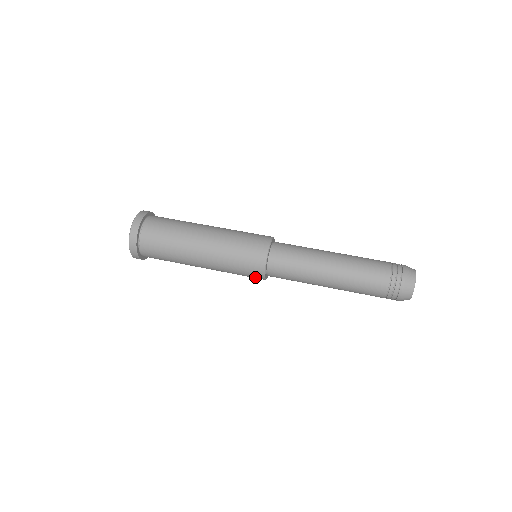
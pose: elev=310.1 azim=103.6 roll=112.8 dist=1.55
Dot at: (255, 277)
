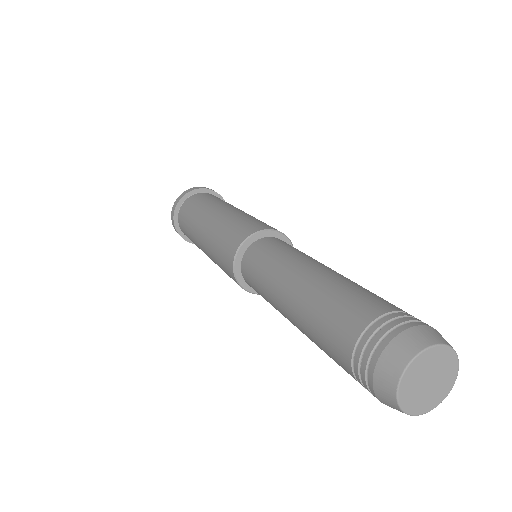
Dot at: occluded
